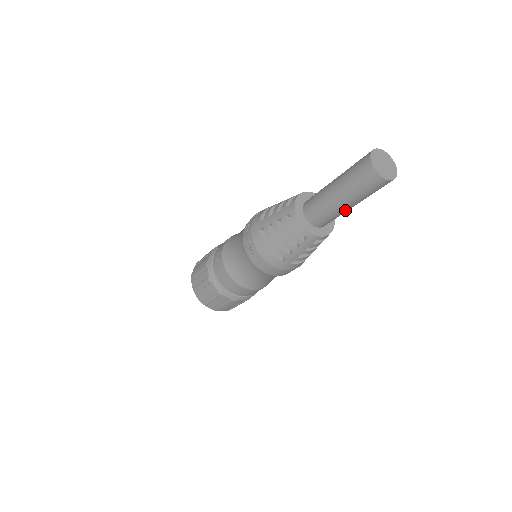
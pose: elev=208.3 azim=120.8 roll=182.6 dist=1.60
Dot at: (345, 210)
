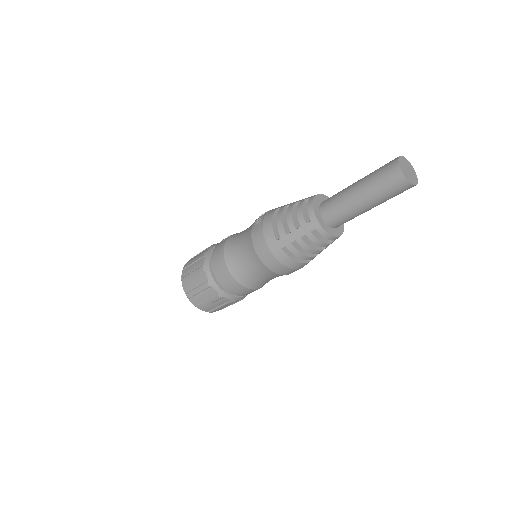
Dot at: (356, 206)
